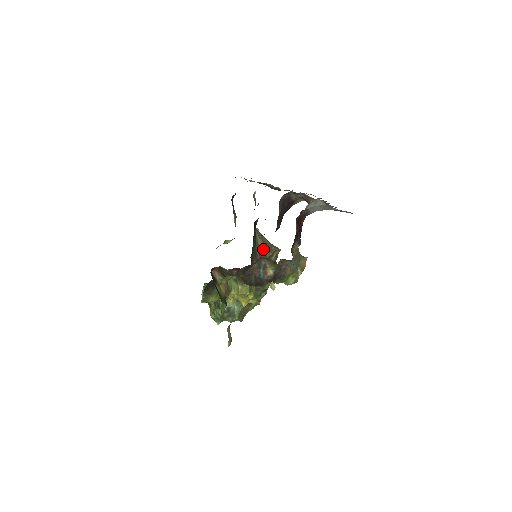
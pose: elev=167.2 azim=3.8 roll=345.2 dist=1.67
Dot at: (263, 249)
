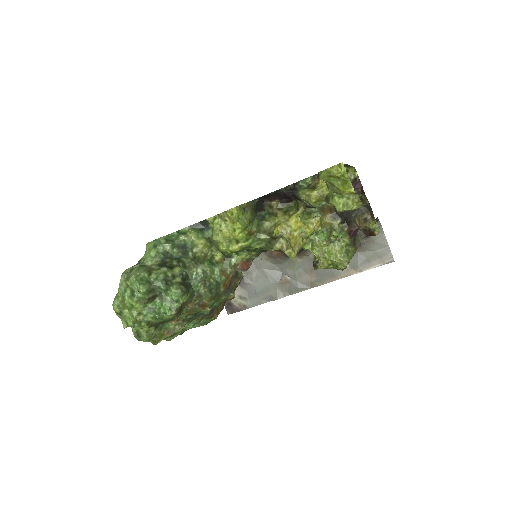
Dot at: occluded
